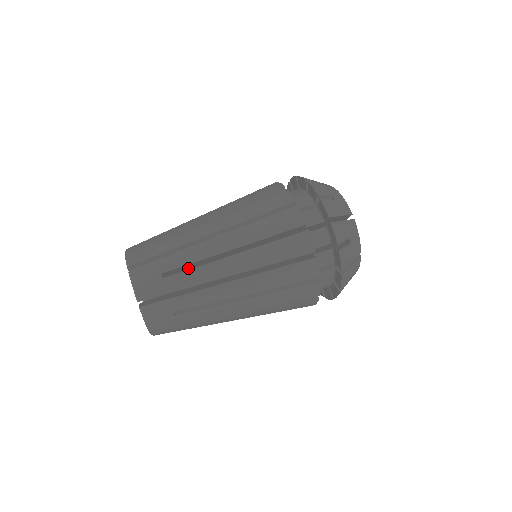
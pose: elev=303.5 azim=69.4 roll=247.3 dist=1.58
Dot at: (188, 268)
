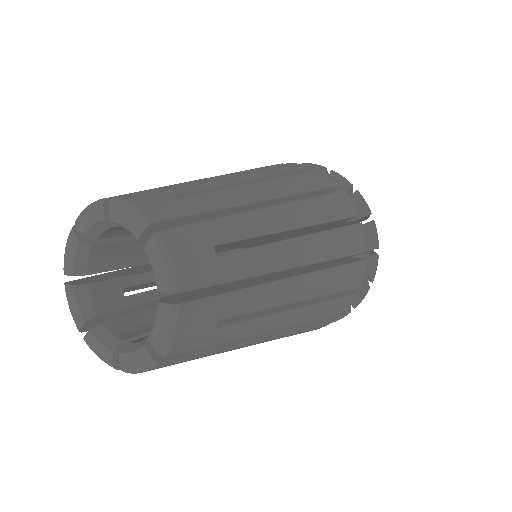
Dot at: occluded
